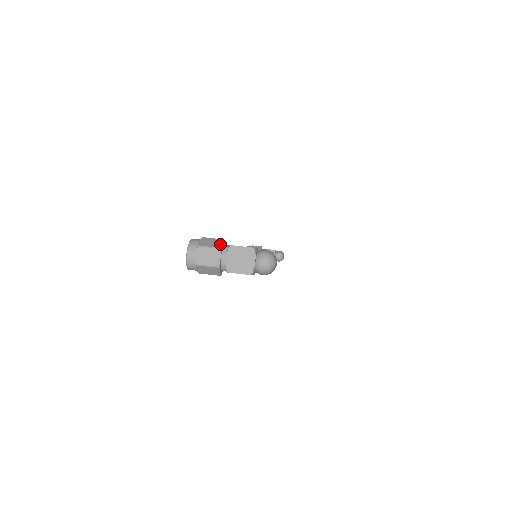
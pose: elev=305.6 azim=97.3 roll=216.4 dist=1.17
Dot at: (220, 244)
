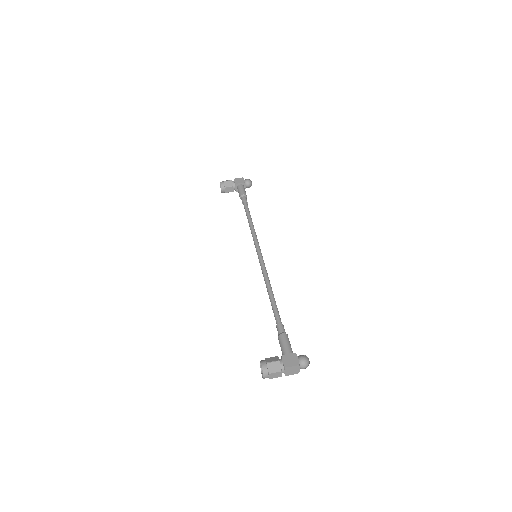
Dot at: (279, 367)
